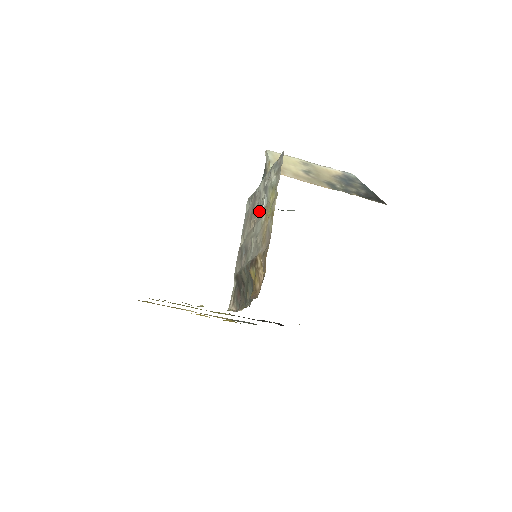
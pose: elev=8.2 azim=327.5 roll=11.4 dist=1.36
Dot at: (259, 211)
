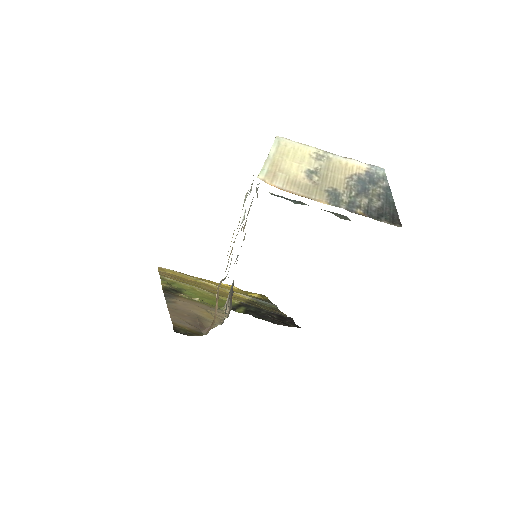
Dot at: occluded
